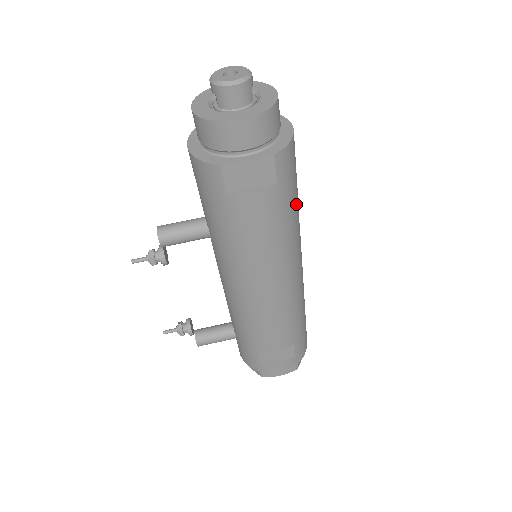
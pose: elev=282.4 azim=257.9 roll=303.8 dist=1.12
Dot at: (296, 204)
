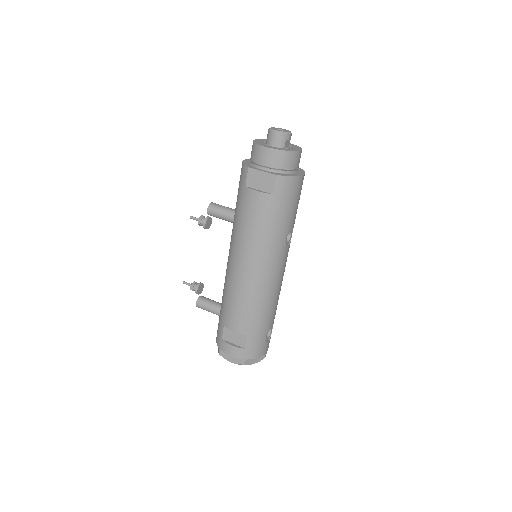
Dot at: (285, 222)
